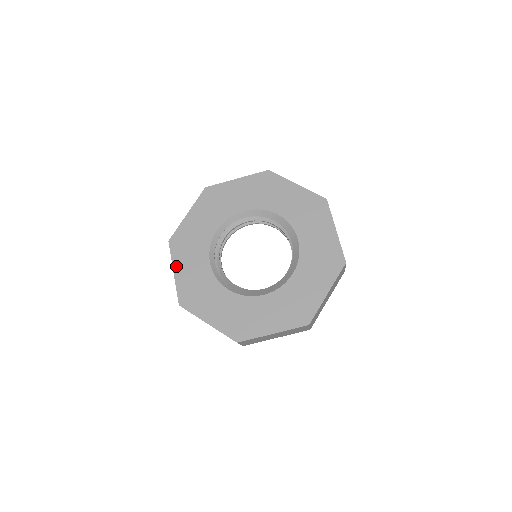
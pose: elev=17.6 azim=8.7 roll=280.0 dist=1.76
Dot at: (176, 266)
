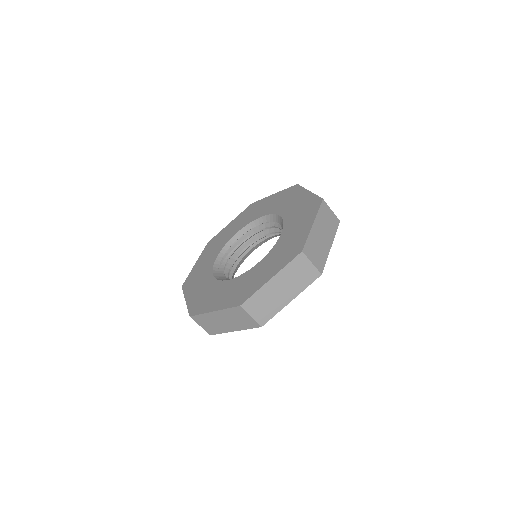
Dot at: (199, 259)
